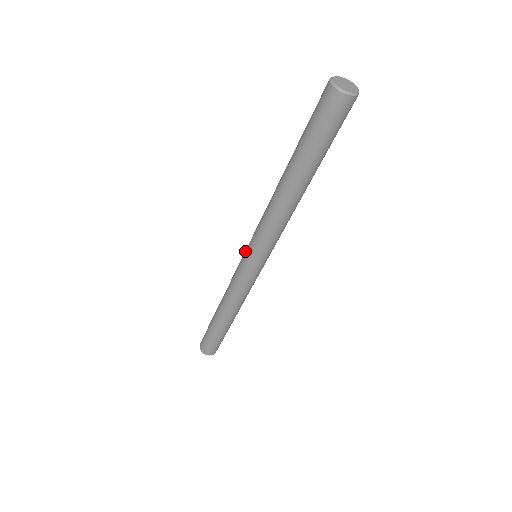
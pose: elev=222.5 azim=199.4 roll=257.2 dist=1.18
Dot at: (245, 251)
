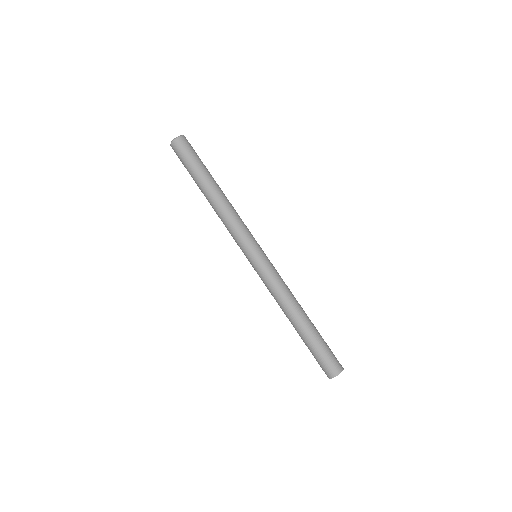
Dot at: (248, 259)
